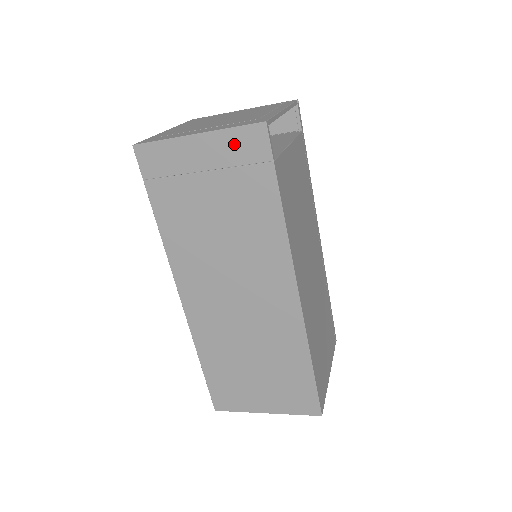
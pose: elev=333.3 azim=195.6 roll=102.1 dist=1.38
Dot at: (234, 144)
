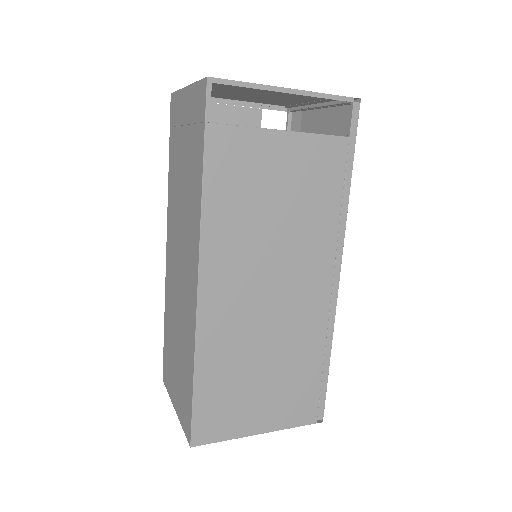
Dot at: (195, 99)
